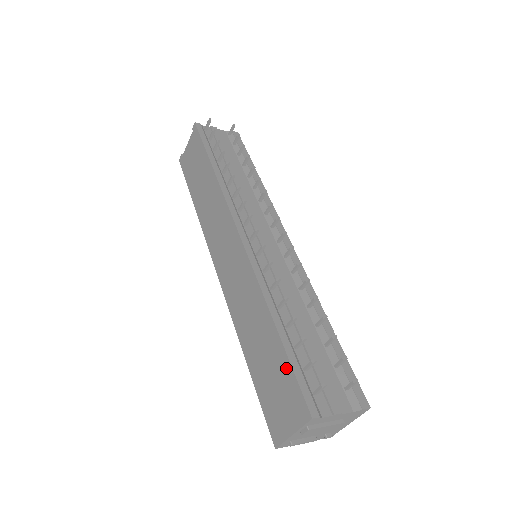
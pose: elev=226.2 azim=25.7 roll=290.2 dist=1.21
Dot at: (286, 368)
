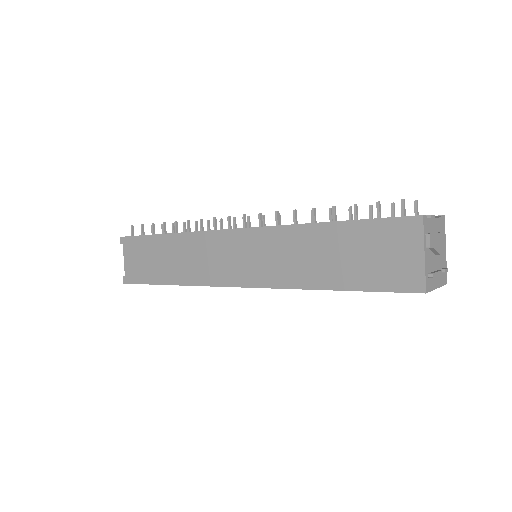
Dot at: (366, 228)
